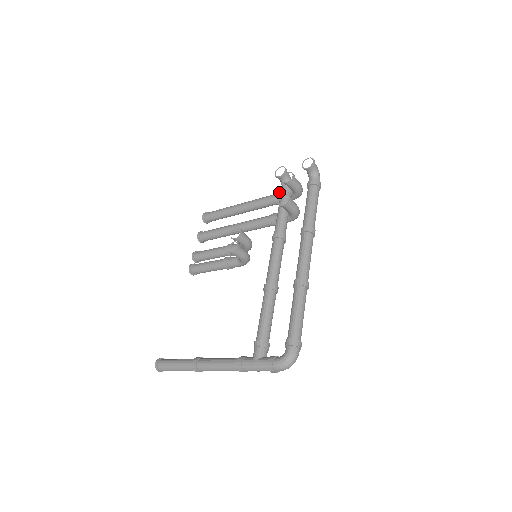
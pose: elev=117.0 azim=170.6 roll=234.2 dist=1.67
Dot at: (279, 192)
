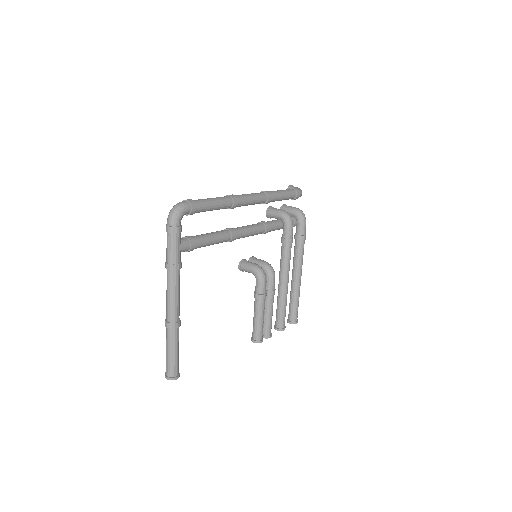
Dot at: occluded
